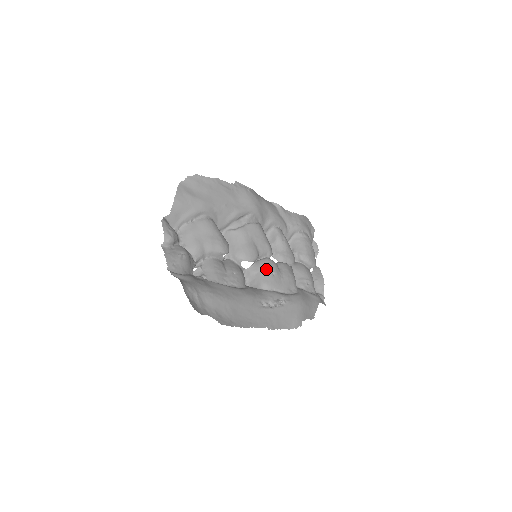
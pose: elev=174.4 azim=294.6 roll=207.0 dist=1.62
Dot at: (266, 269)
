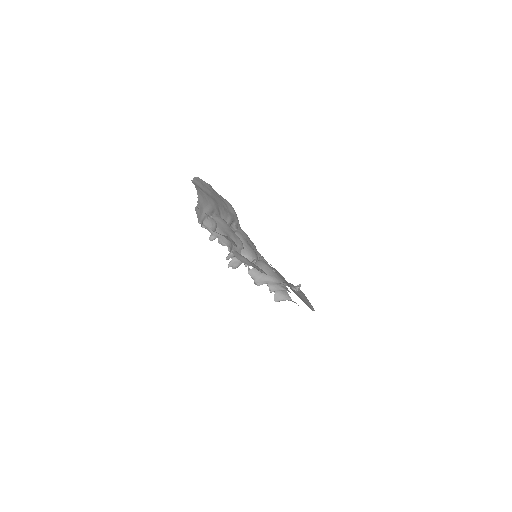
Dot at: (267, 267)
